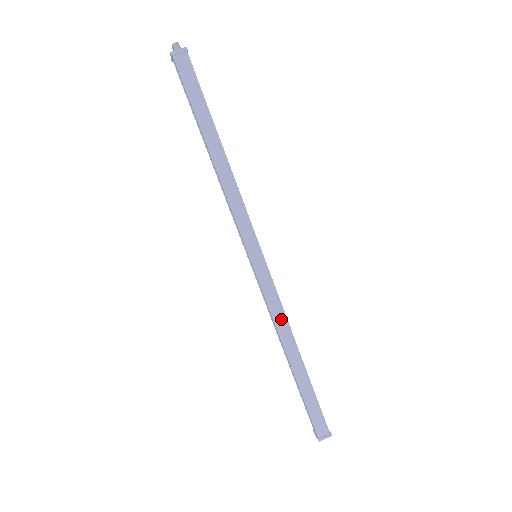
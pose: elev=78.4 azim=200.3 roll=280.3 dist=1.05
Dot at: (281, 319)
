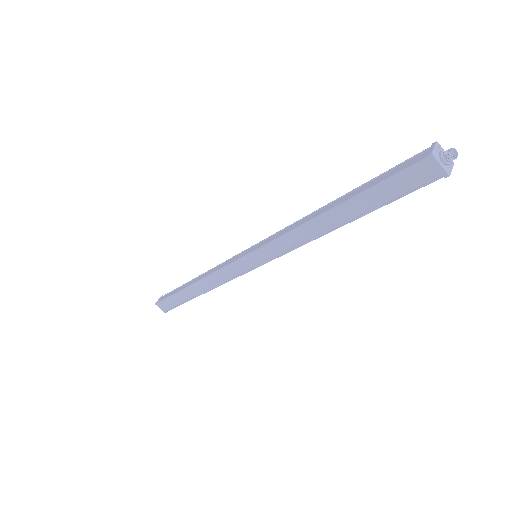
Dot at: occluded
